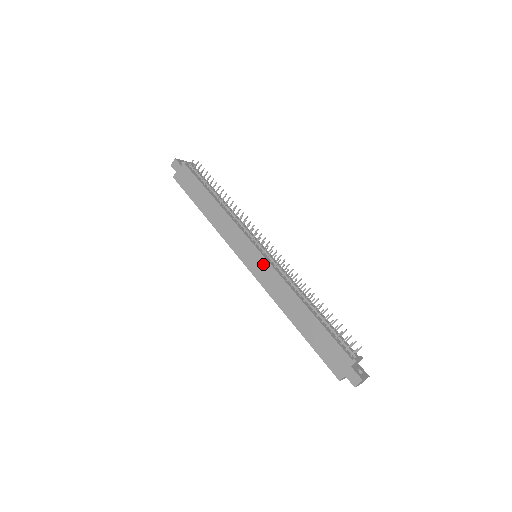
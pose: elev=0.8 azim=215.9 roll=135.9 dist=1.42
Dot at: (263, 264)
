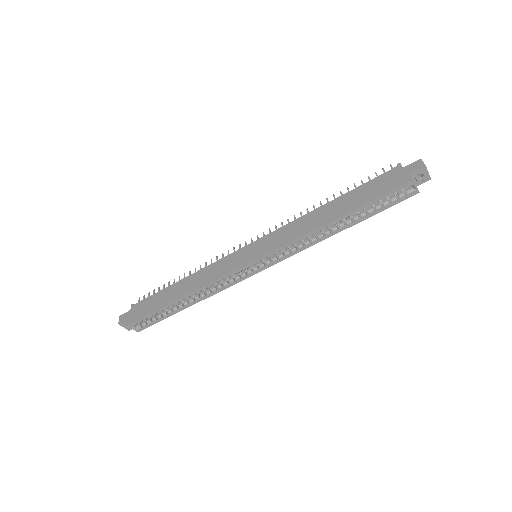
Dot at: (266, 240)
